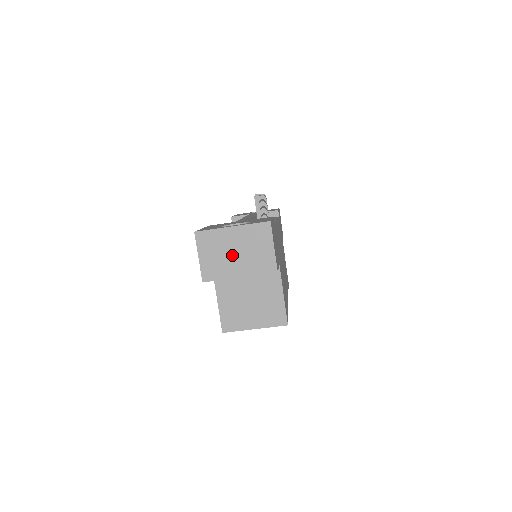
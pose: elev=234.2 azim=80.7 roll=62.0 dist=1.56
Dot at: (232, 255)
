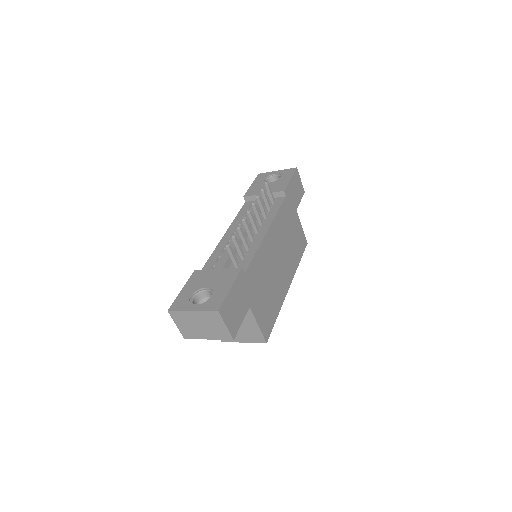
Dot at: (198, 327)
